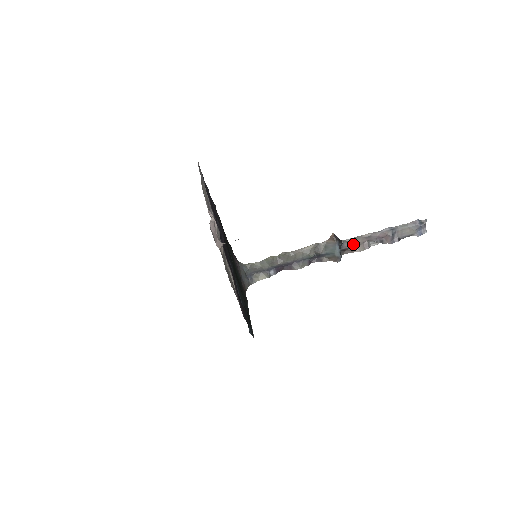
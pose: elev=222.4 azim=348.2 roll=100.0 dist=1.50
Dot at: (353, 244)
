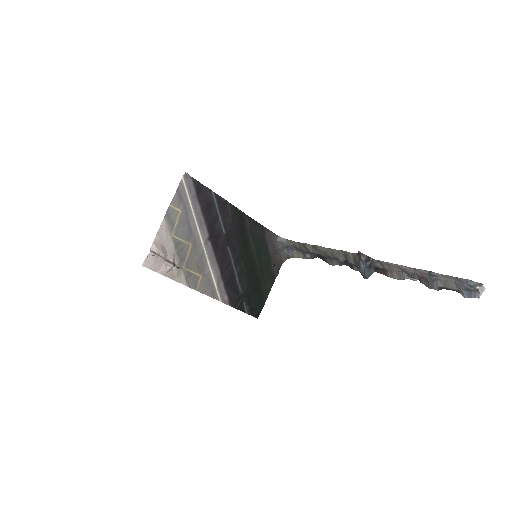
Dot at: (386, 268)
